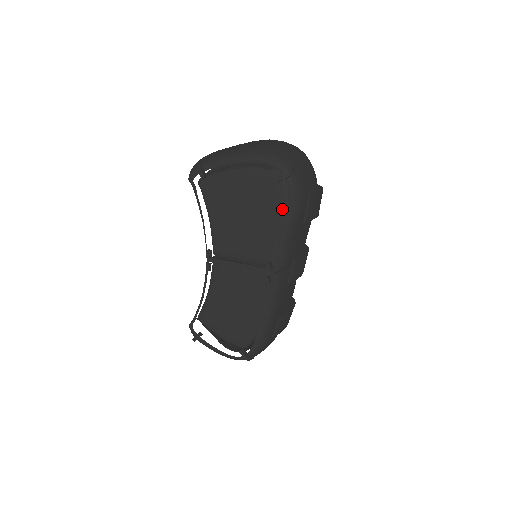
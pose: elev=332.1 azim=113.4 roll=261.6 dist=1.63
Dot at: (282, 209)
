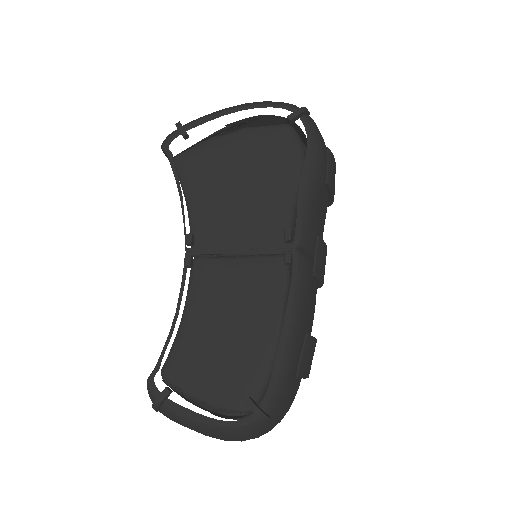
Dot at: (295, 168)
